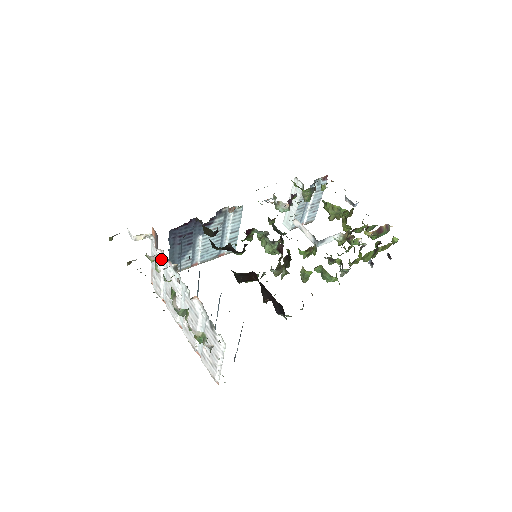
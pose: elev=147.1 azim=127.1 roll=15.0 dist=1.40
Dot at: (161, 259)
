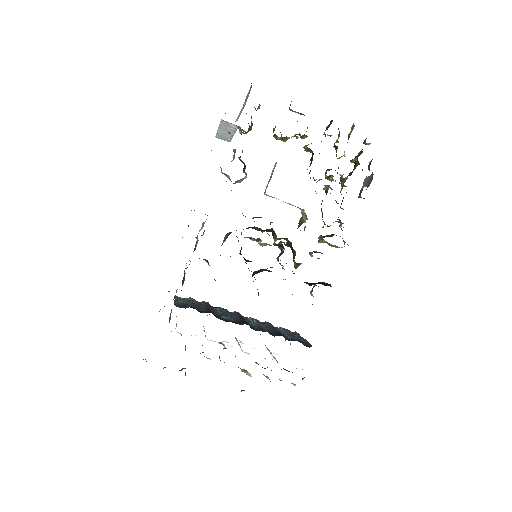
Dot at: occluded
